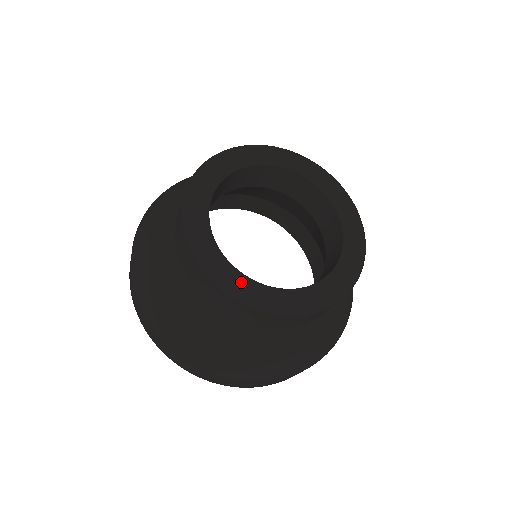
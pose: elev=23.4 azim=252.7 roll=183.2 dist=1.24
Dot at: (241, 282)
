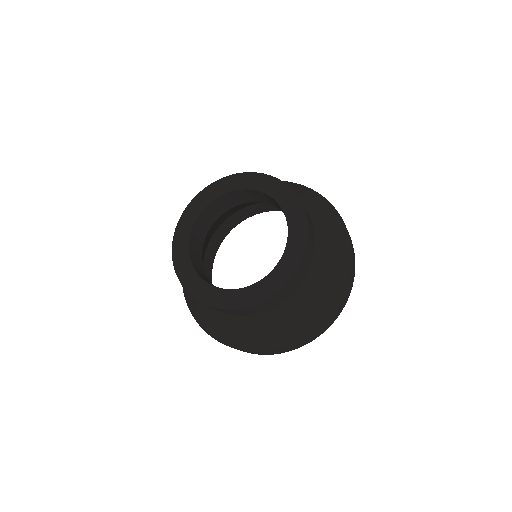
Dot at: (215, 293)
